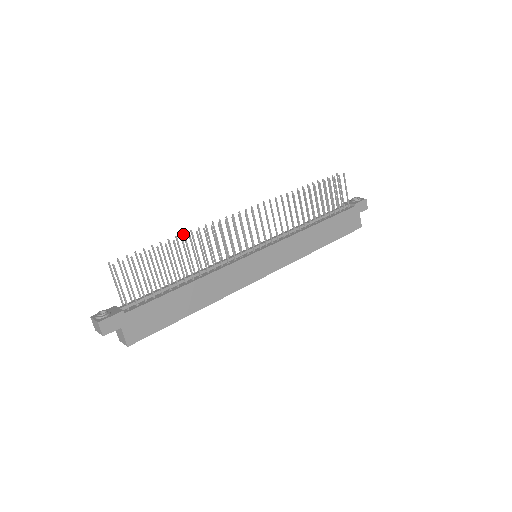
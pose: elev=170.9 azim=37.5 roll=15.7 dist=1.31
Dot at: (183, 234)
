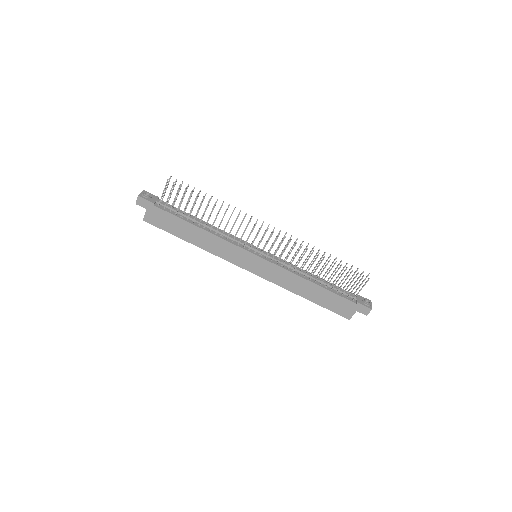
Dot at: (223, 202)
